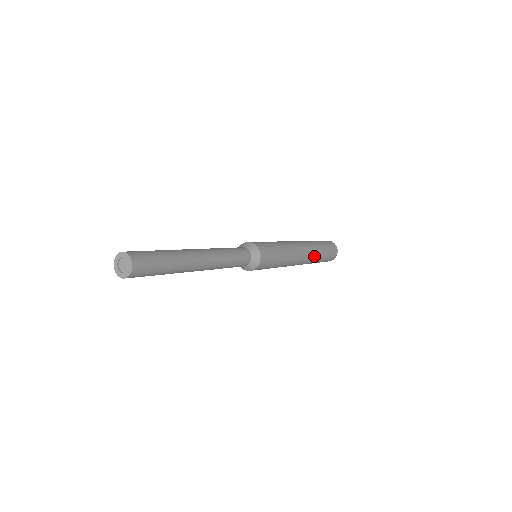
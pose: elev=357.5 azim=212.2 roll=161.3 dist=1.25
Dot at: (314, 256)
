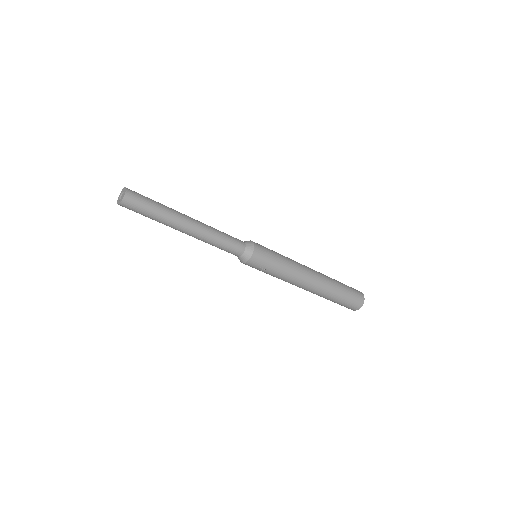
Dot at: (328, 282)
